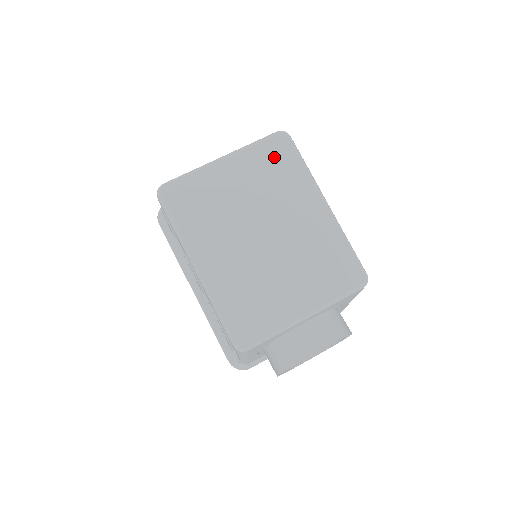
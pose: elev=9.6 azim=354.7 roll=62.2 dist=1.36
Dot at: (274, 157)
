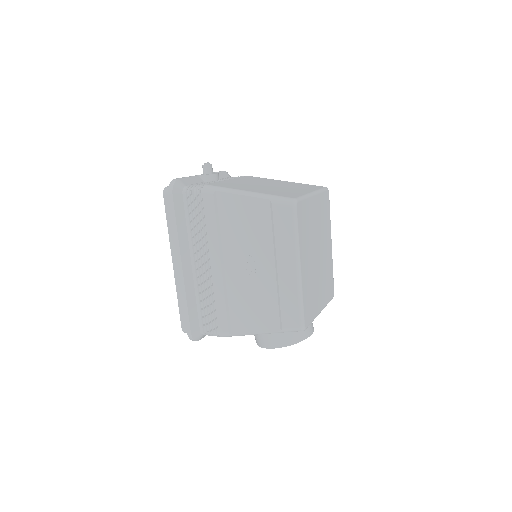
Dot at: (325, 204)
